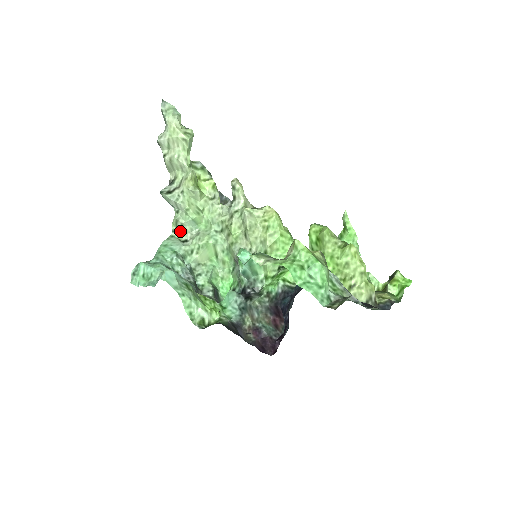
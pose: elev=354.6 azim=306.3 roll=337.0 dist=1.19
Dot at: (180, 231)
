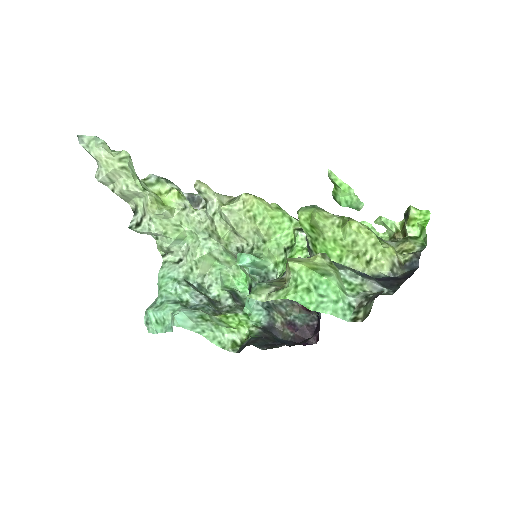
Dot at: (169, 253)
